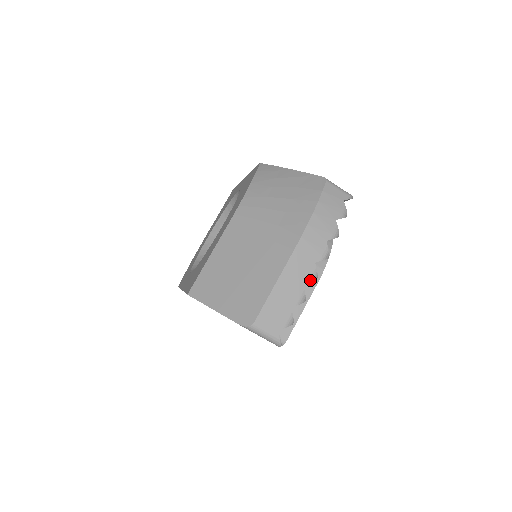
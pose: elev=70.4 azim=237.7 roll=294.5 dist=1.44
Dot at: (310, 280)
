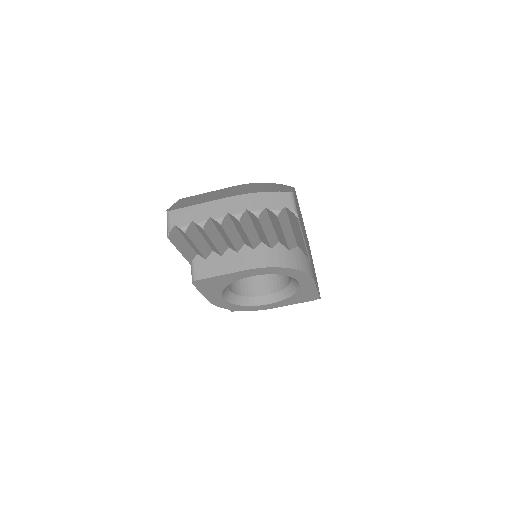
Dot at: (216, 218)
